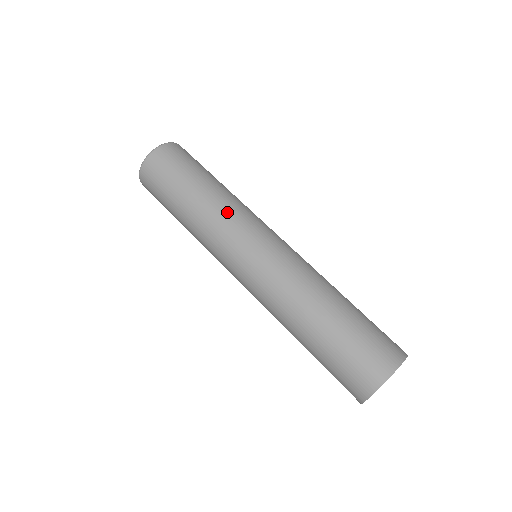
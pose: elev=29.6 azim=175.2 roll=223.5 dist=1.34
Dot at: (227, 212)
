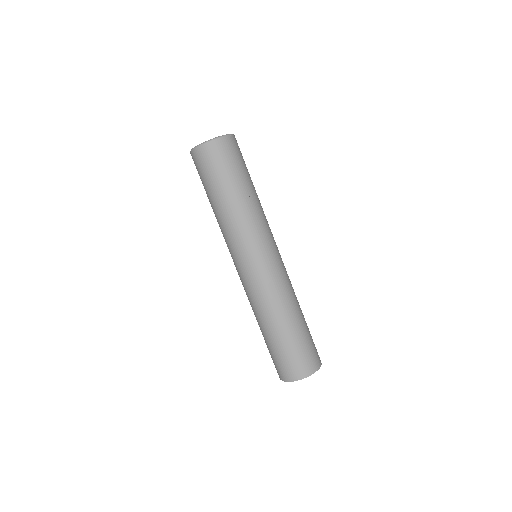
Dot at: (240, 227)
